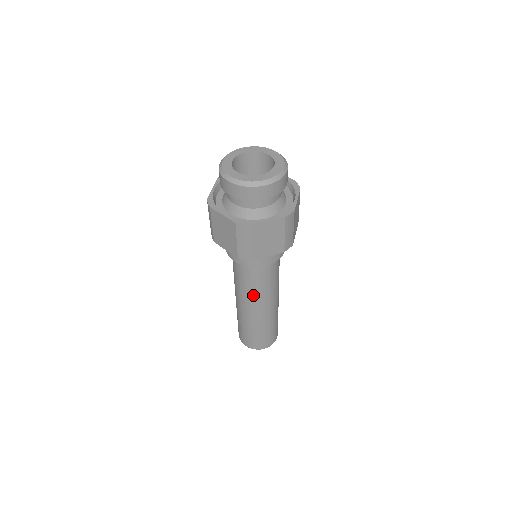
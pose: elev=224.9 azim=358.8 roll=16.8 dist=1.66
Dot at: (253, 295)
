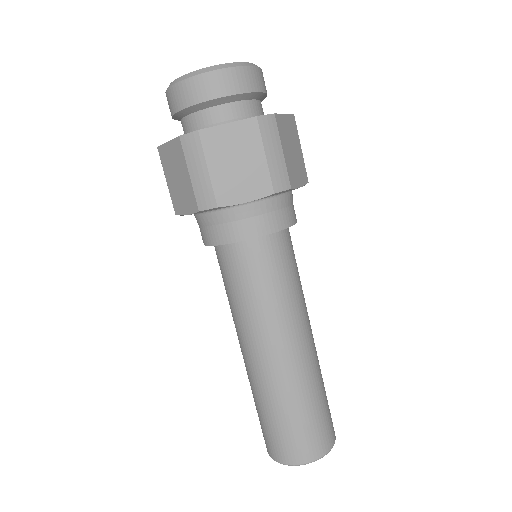
Dot at: (255, 319)
